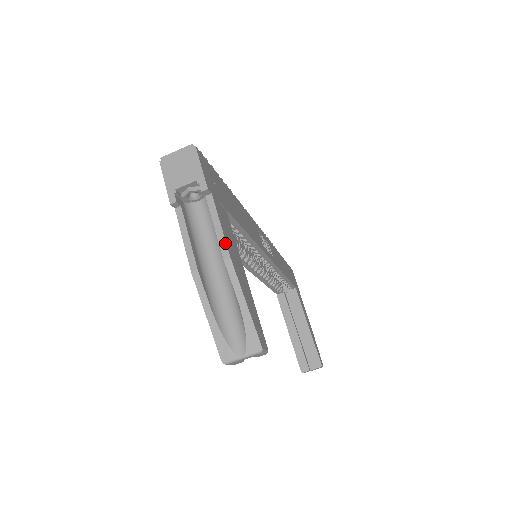
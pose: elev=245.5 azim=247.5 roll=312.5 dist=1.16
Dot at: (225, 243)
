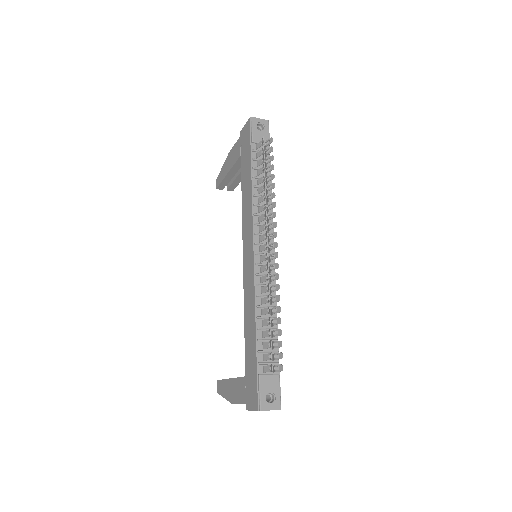
Dot at: occluded
